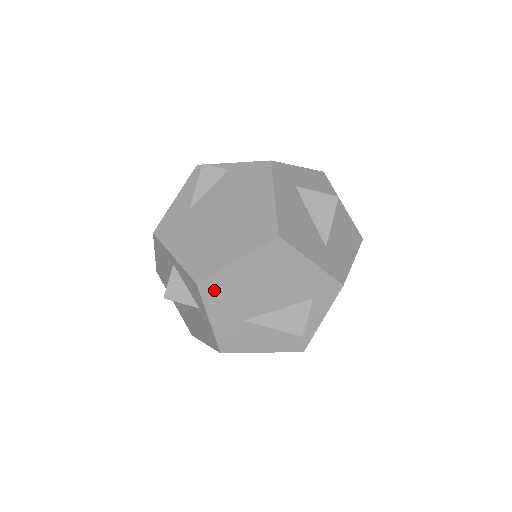
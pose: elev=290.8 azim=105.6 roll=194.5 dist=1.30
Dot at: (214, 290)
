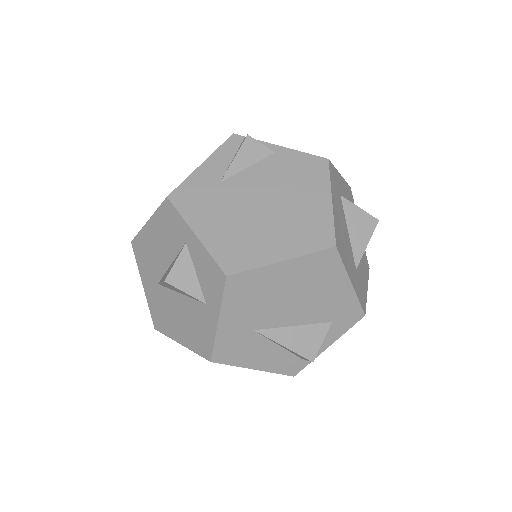
Dot at: (241, 288)
